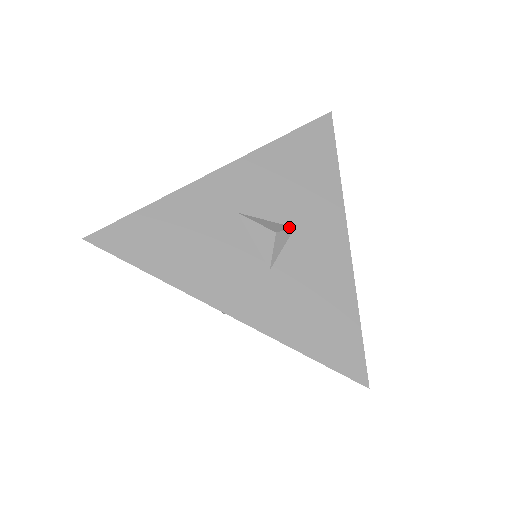
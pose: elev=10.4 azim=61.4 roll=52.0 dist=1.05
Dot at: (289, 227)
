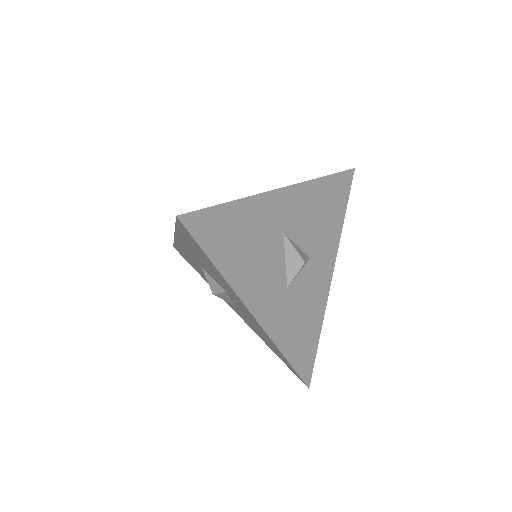
Dot at: (308, 257)
